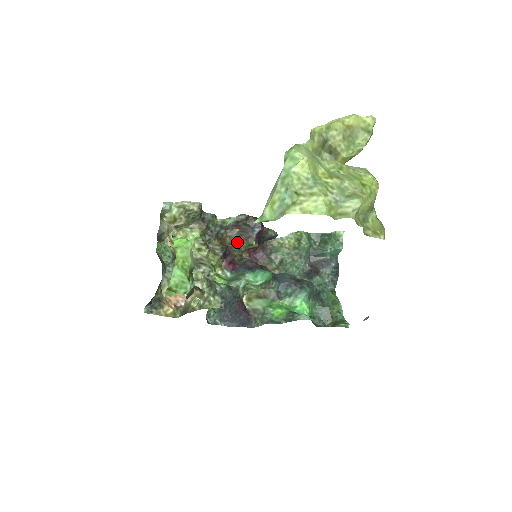
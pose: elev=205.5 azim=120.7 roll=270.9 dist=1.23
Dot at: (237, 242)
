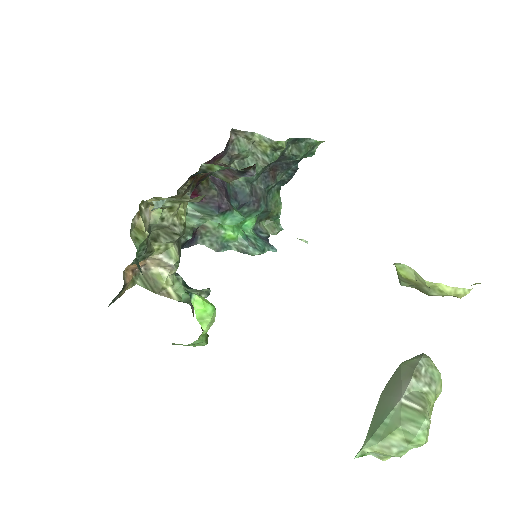
Dot at: (211, 173)
